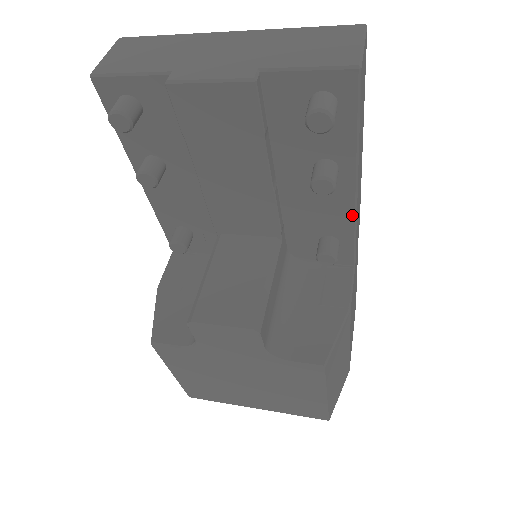
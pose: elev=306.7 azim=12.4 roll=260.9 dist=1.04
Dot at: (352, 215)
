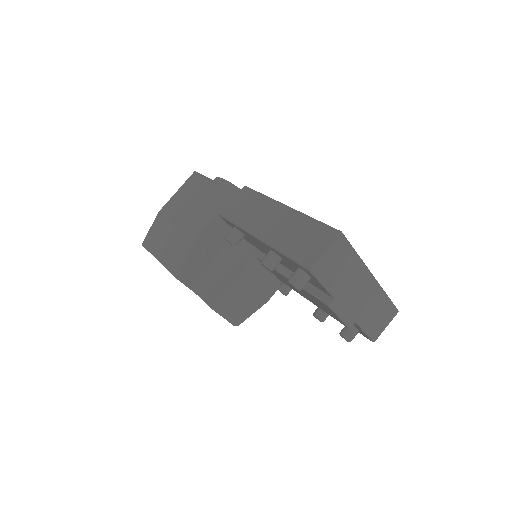
Dot at: occluded
